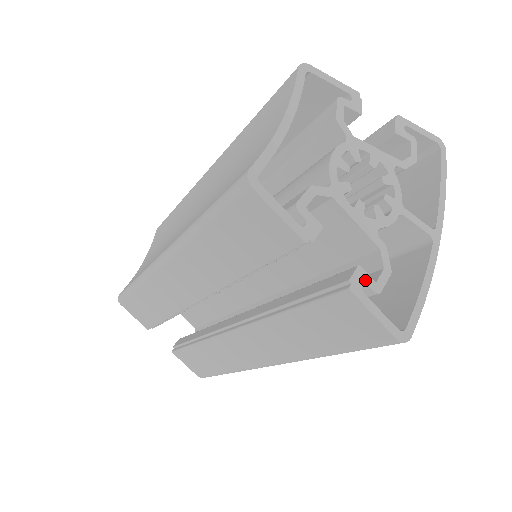
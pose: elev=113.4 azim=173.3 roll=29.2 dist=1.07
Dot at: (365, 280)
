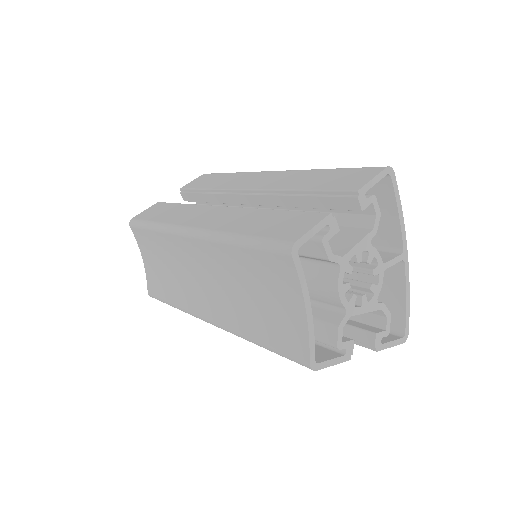
Dot at: (381, 337)
